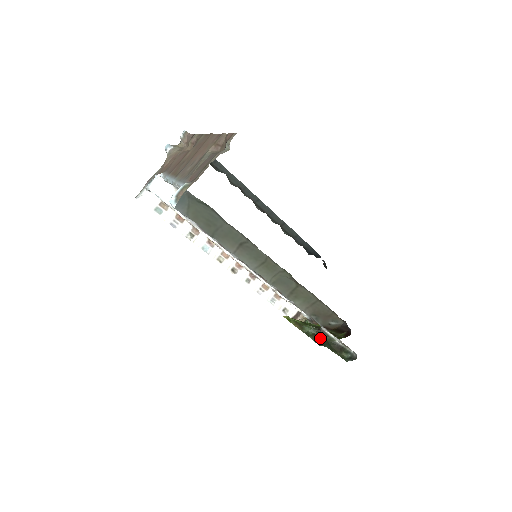
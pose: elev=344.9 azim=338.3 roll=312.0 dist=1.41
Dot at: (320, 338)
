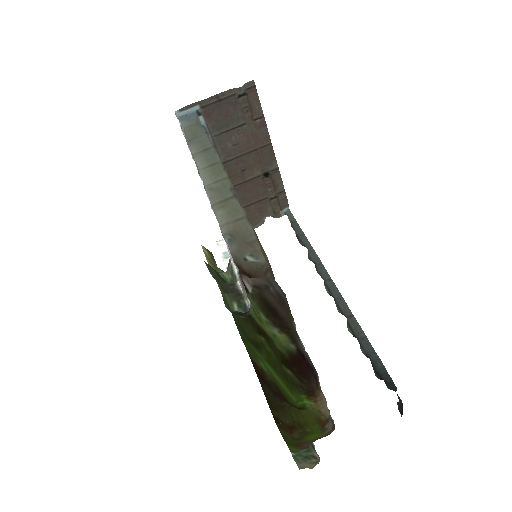
Dot at: (220, 272)
